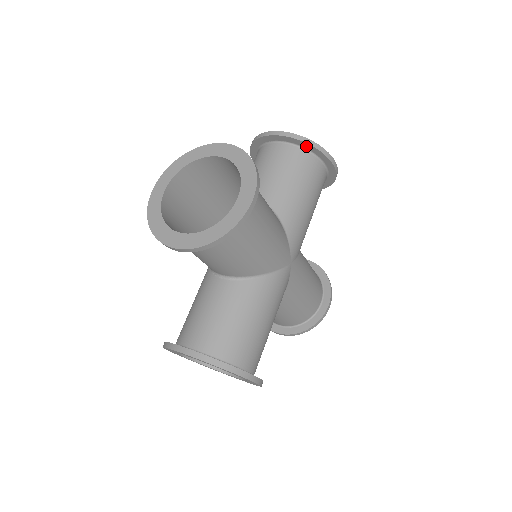
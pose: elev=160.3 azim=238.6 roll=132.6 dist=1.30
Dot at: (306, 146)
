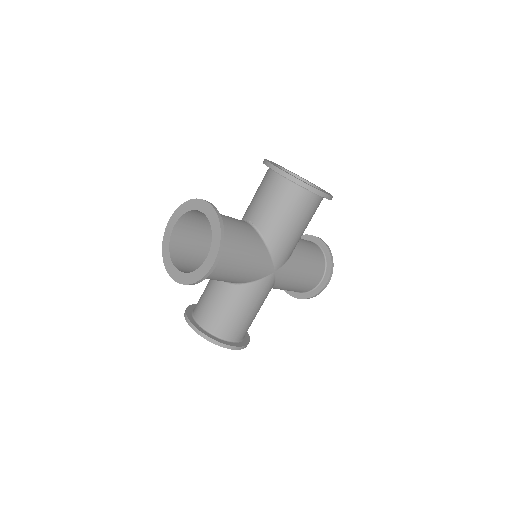
Dot at: (296, 183)
